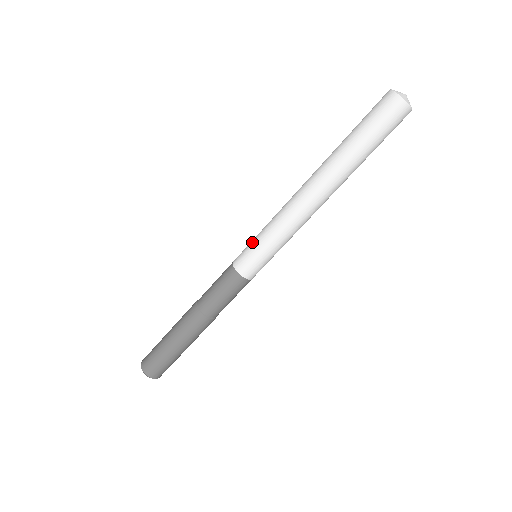
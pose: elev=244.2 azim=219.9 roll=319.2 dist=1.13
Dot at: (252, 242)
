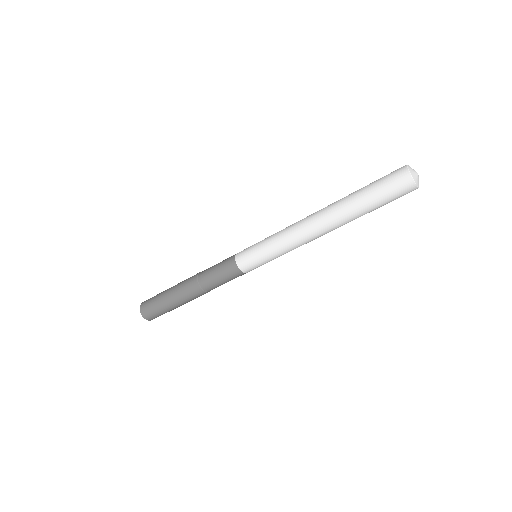
Dot at: (260, 258)
